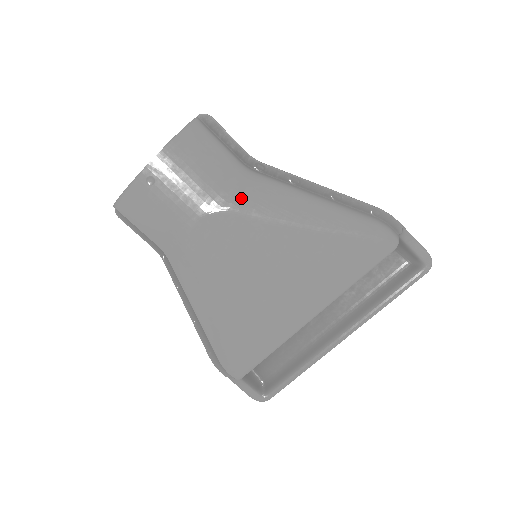
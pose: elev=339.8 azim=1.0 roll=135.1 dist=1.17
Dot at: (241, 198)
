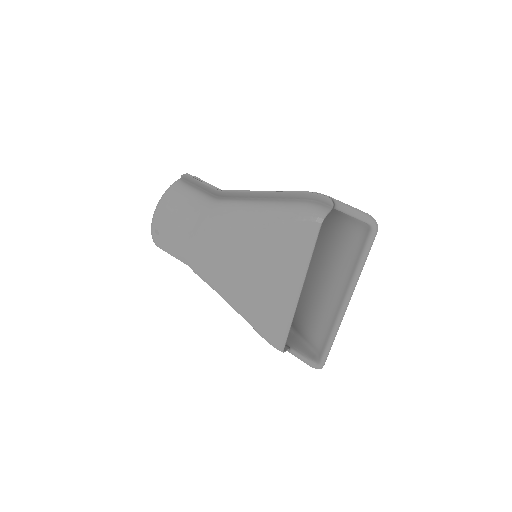
Dot at: (202, 225)
